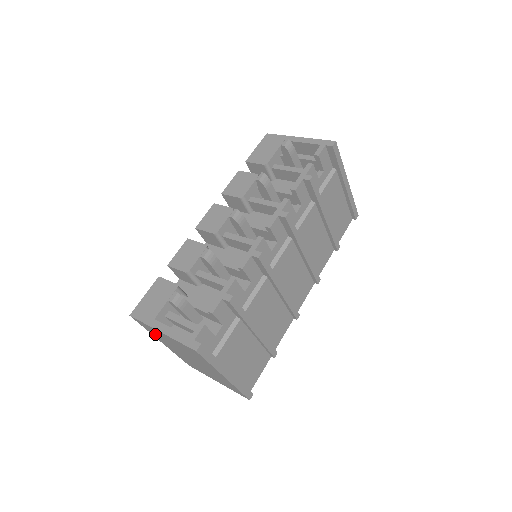
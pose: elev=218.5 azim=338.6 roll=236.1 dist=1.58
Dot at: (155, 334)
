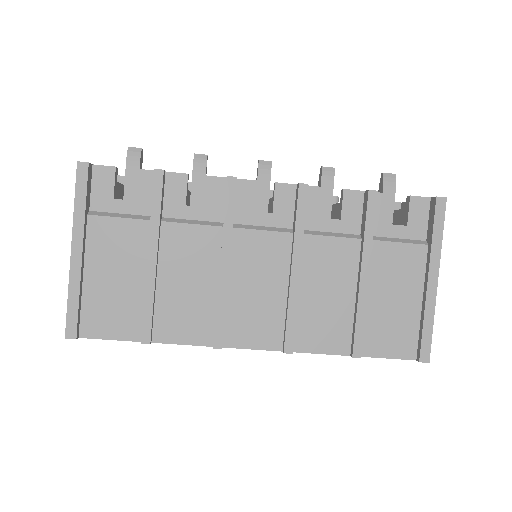
Dot at: occluded
